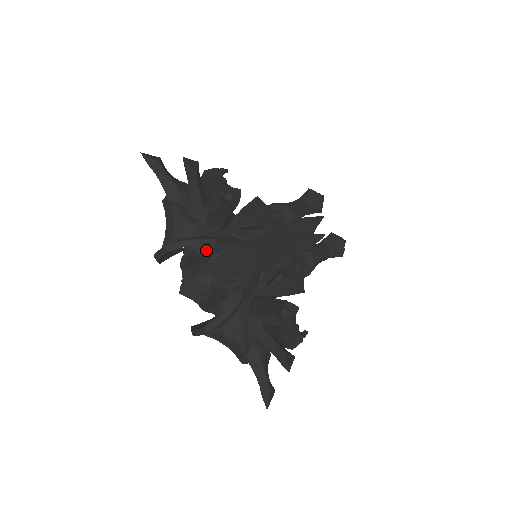
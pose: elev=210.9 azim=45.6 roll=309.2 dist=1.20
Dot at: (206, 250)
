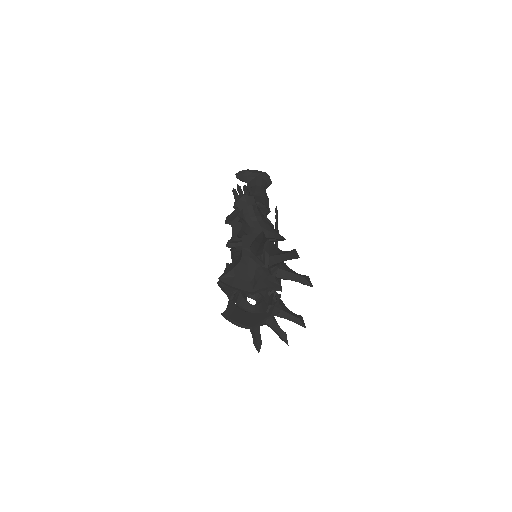
Dot at: occluded
